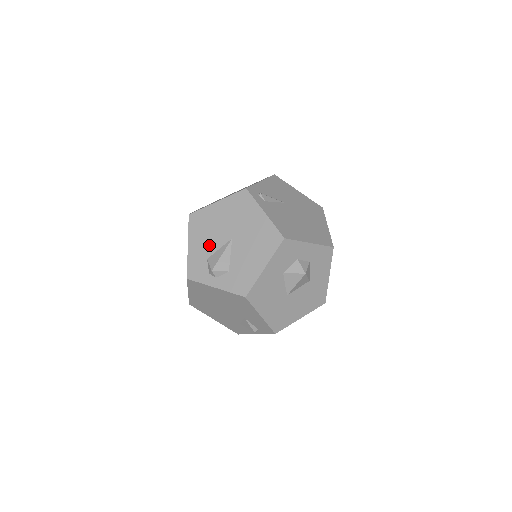
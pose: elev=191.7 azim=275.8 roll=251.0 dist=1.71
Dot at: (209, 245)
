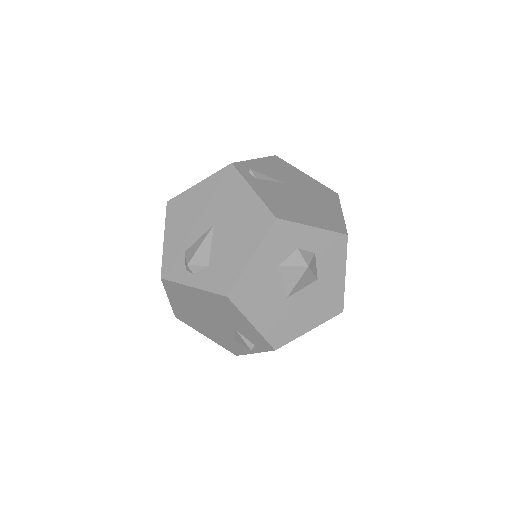
Dot at: (187, 235)
